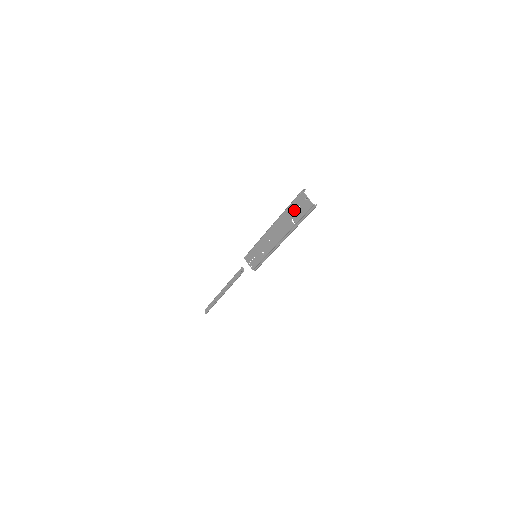
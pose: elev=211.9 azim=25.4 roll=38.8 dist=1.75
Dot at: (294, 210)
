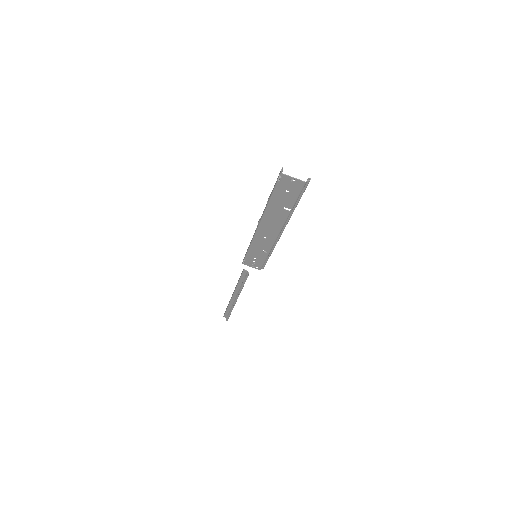
Dot at: (281, 198)
